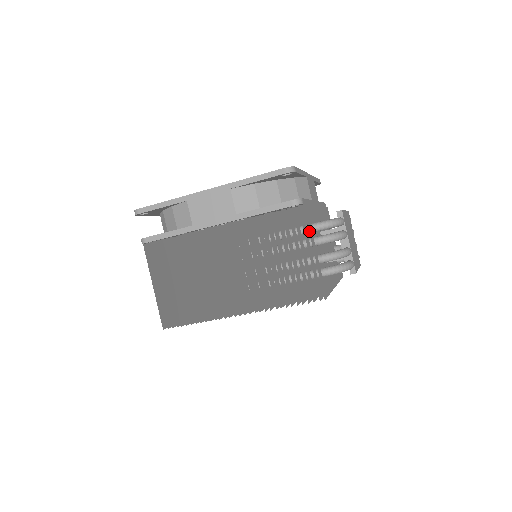
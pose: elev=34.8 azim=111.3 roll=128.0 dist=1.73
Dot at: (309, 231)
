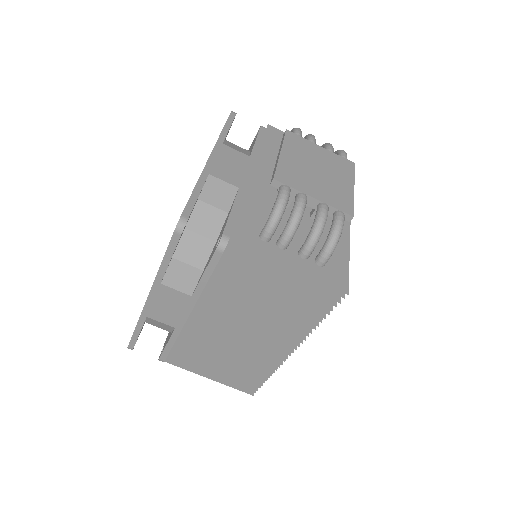
Dot at: (263, 256)
